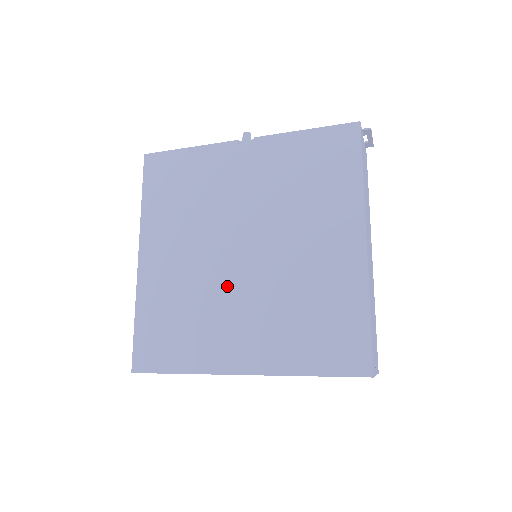
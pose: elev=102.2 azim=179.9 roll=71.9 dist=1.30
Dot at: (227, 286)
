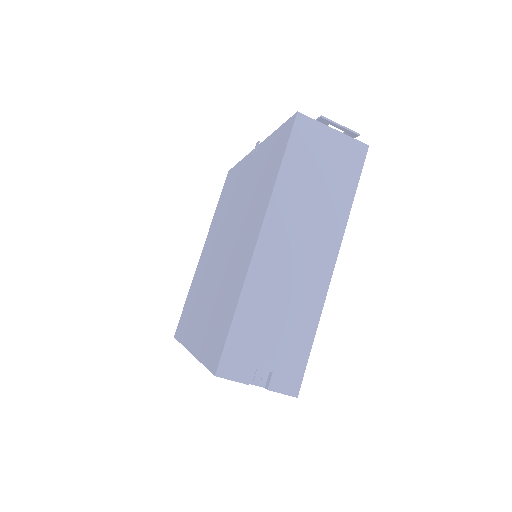
Dot at: (210, 277)
